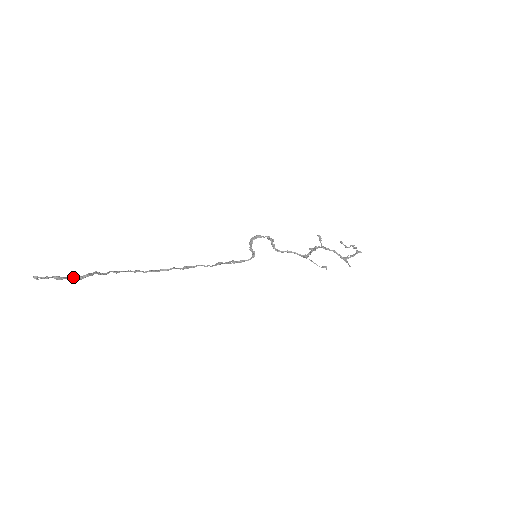
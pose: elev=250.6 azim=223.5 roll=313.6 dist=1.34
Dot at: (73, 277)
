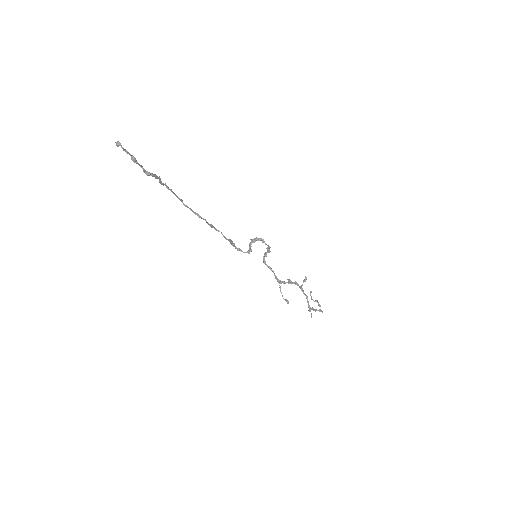
Dot at: occluded
